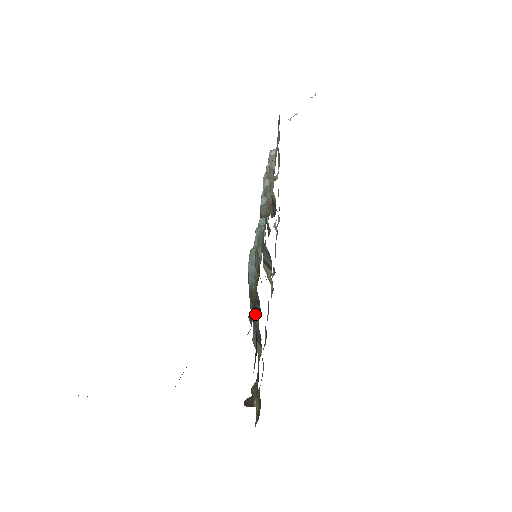
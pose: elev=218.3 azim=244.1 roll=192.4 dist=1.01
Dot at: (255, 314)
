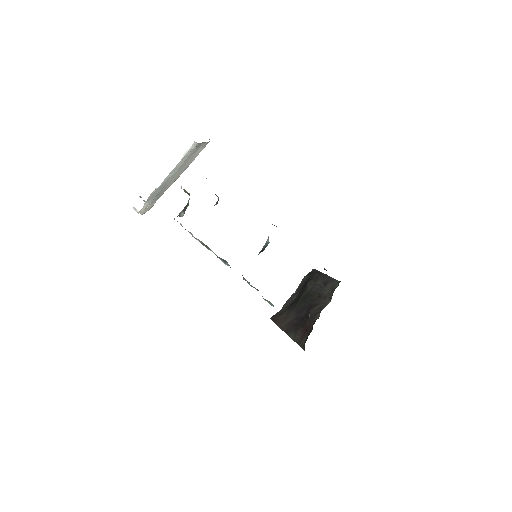
Dot at: occluded
